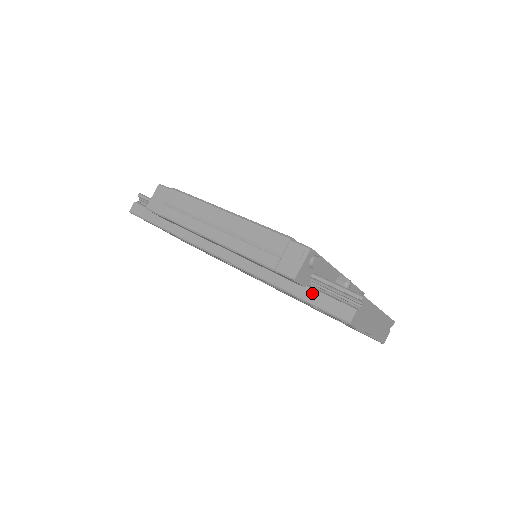
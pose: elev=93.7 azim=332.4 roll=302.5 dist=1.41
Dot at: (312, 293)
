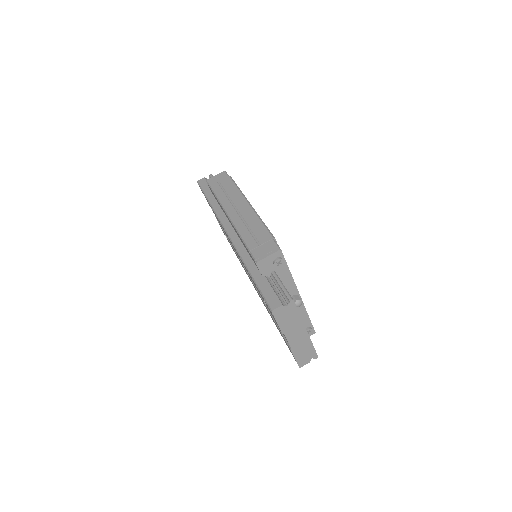
Dot at: (264, 282)
